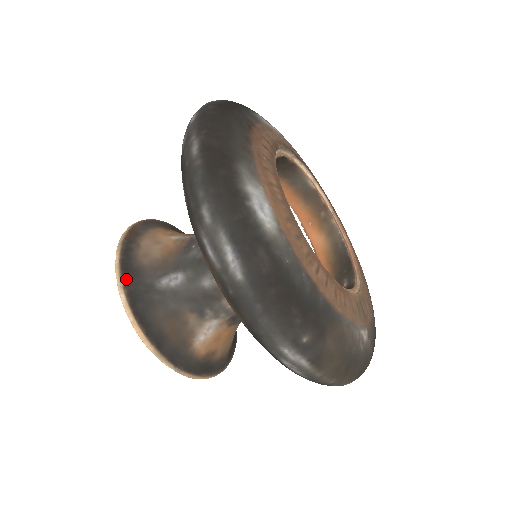
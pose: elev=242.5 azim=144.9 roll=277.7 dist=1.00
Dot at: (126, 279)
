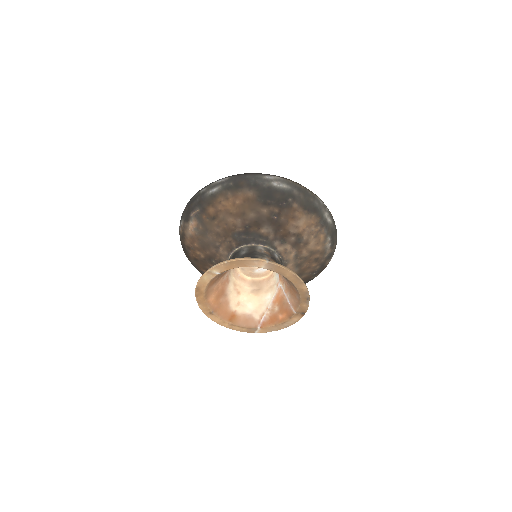
Dot at: occluded
